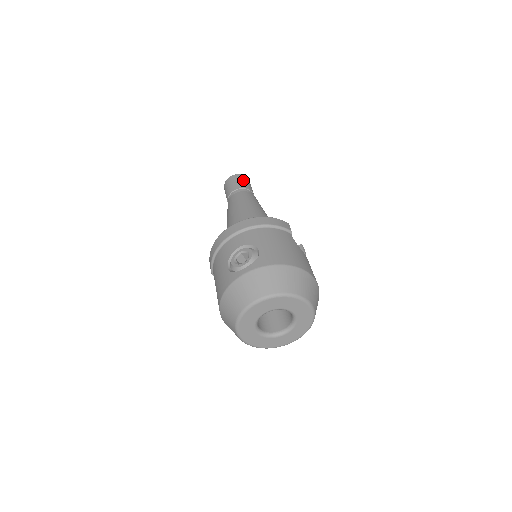
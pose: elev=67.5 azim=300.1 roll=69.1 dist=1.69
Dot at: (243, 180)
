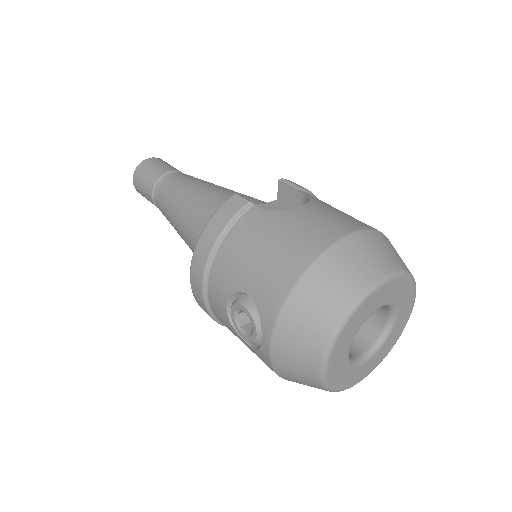
Dot at: (145, 172)
